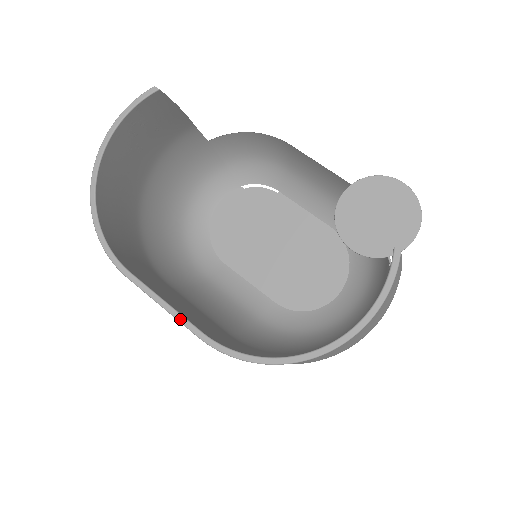
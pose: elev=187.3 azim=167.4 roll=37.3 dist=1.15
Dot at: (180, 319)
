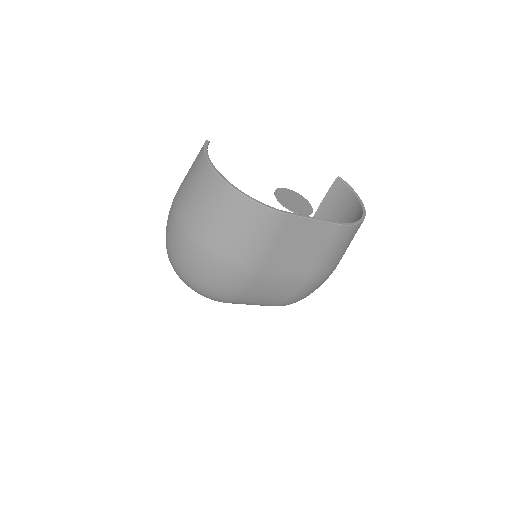
Dot at: (326, 221)
